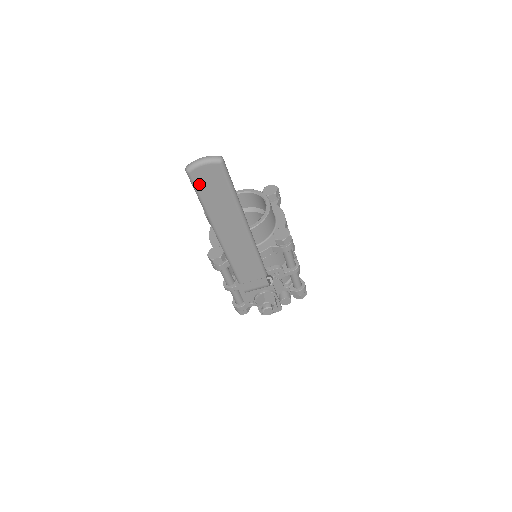
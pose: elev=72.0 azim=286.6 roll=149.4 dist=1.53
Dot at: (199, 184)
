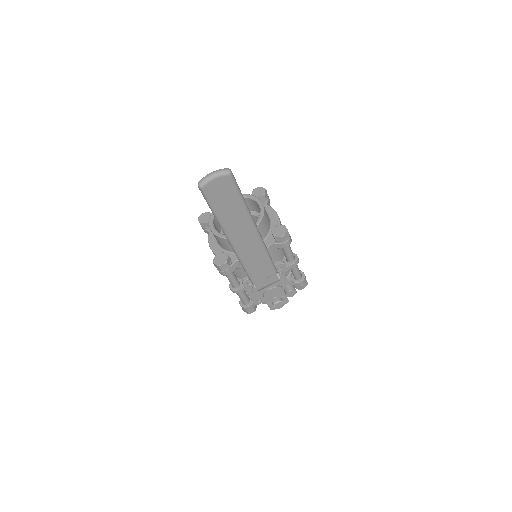
Dot at: (211, 197)
